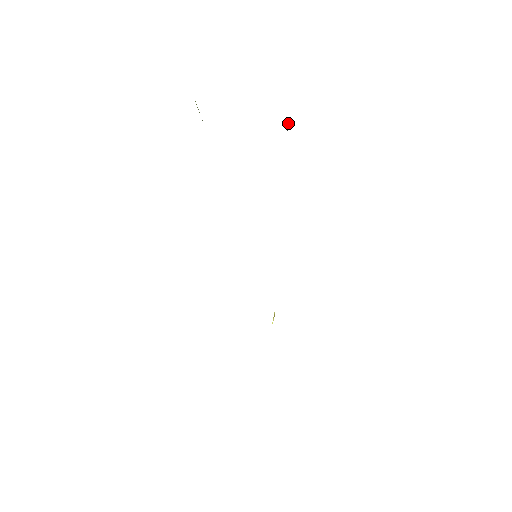
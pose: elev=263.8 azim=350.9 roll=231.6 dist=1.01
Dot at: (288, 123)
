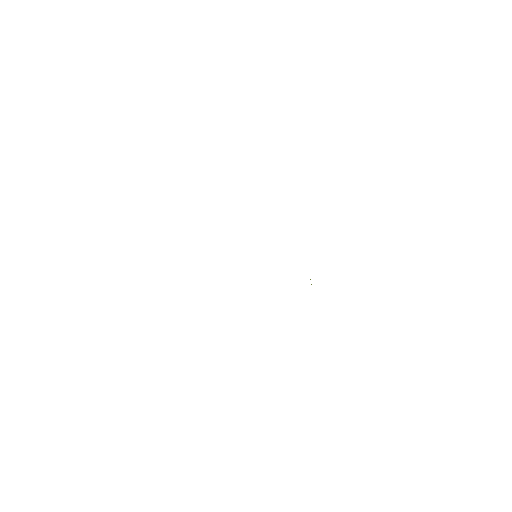
Dot at: occluded
